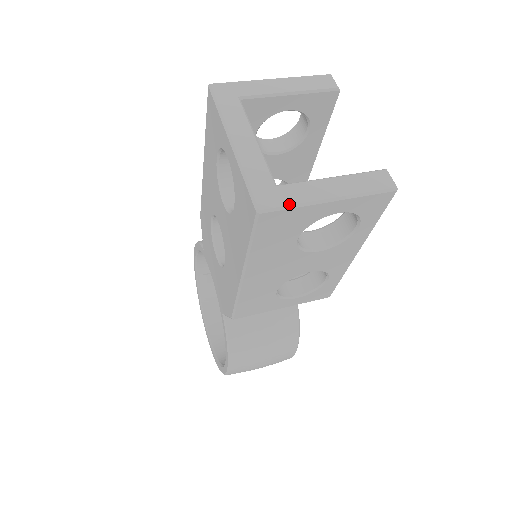
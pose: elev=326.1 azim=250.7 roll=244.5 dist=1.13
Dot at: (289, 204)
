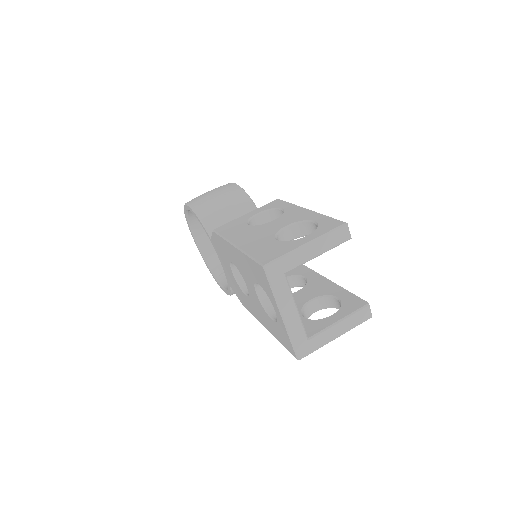
Dot at: (315, 350)
